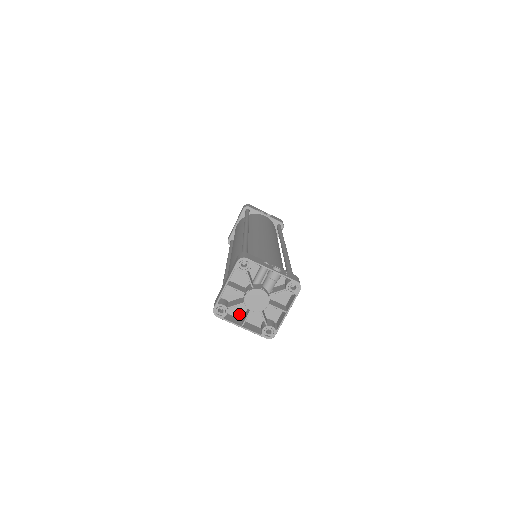
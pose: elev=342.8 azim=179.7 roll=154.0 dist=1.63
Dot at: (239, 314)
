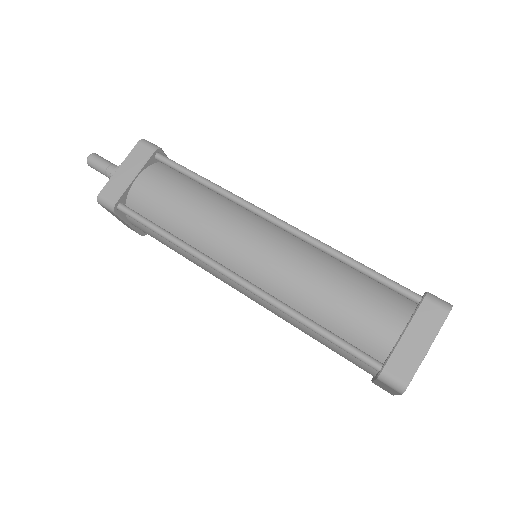
Dot at: occluded
